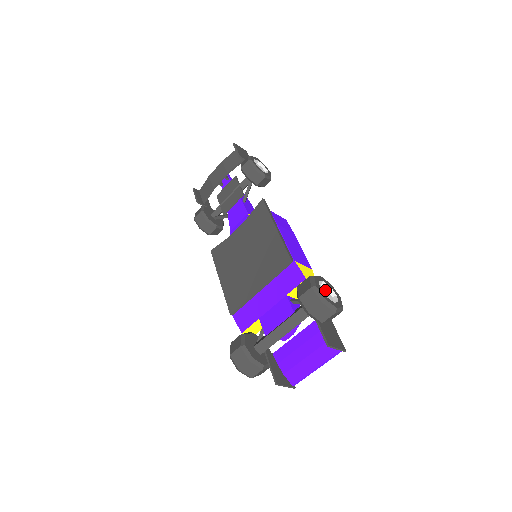
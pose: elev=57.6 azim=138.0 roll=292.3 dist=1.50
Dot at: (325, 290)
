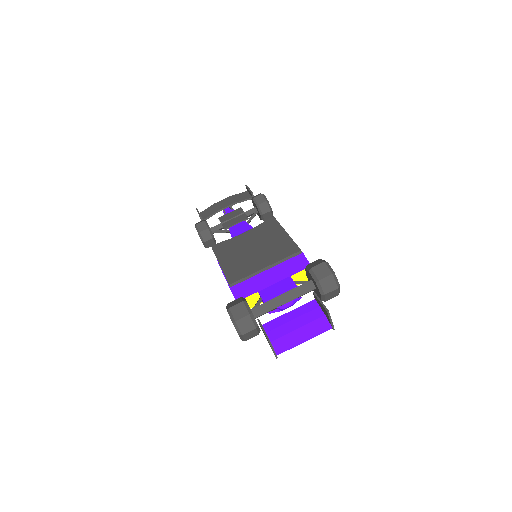
Dot at: occluded
